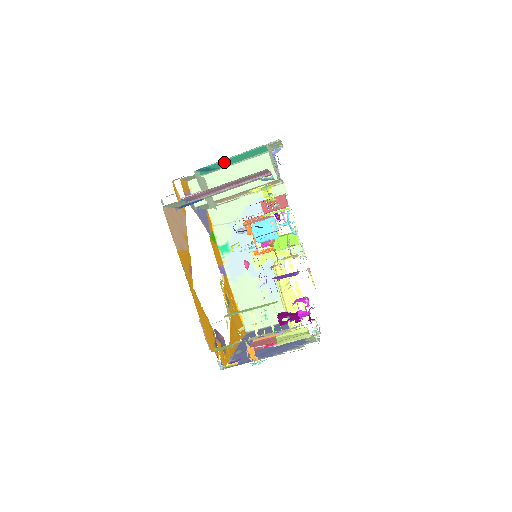
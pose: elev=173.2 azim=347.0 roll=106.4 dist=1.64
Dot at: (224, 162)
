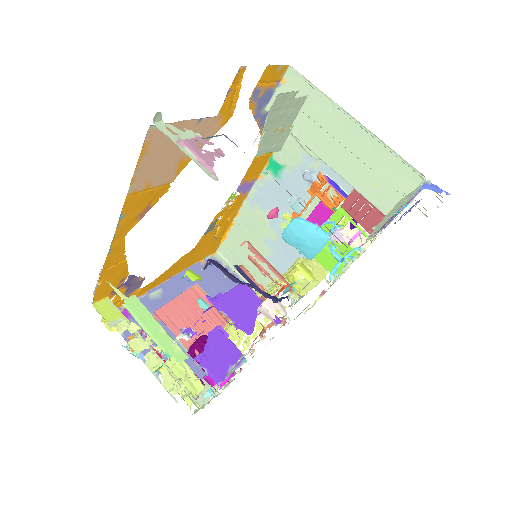
Dot at: occluded
